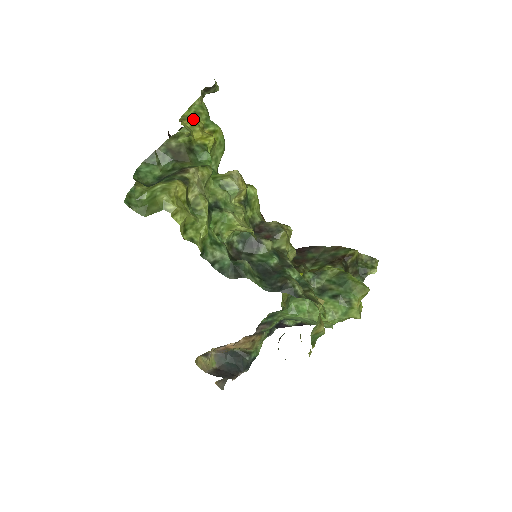
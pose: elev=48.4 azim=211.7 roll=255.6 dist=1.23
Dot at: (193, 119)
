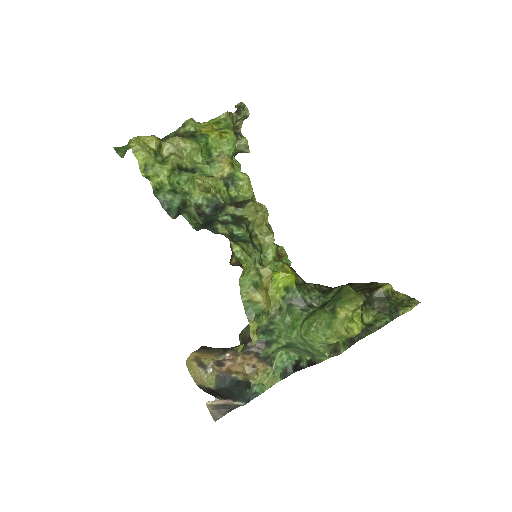
Dot at: (210, 123)
